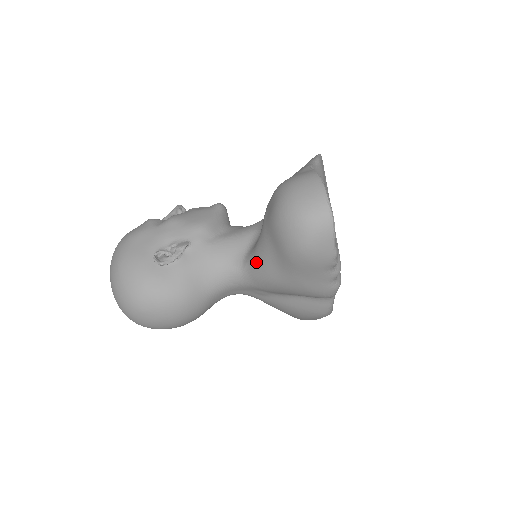
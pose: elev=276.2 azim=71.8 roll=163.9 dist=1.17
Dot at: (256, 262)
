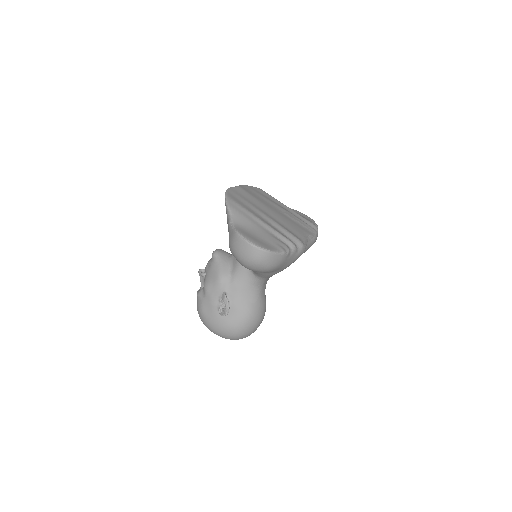
Dot at: (259, 275)
